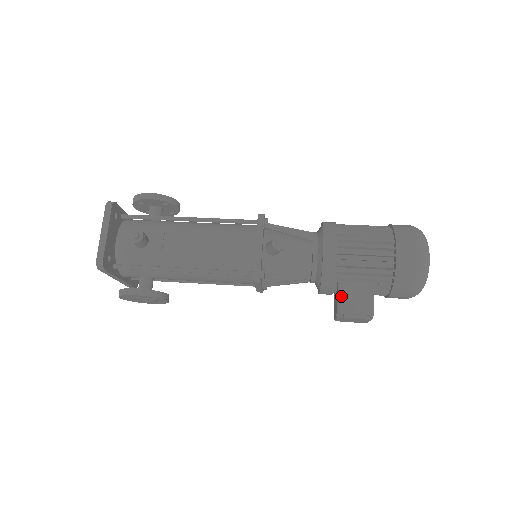
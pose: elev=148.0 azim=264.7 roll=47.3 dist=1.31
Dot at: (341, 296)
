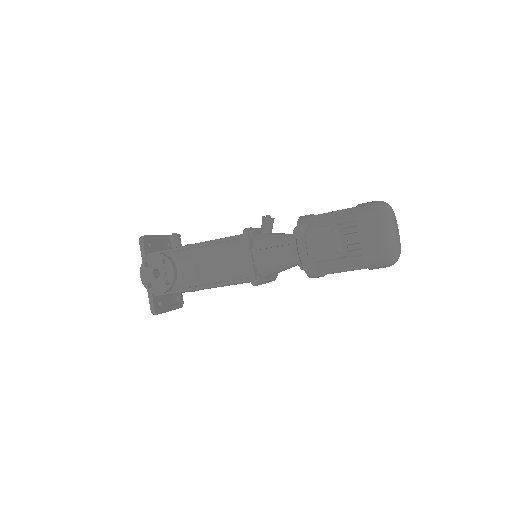
Dot at: occluded
